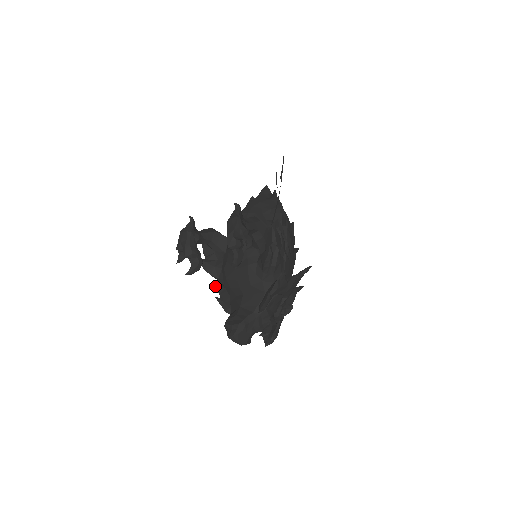
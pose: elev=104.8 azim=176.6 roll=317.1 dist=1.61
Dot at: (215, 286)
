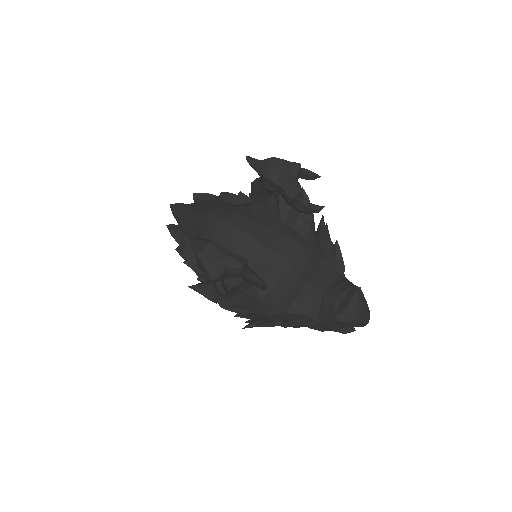
Dot at: (256, 324)
